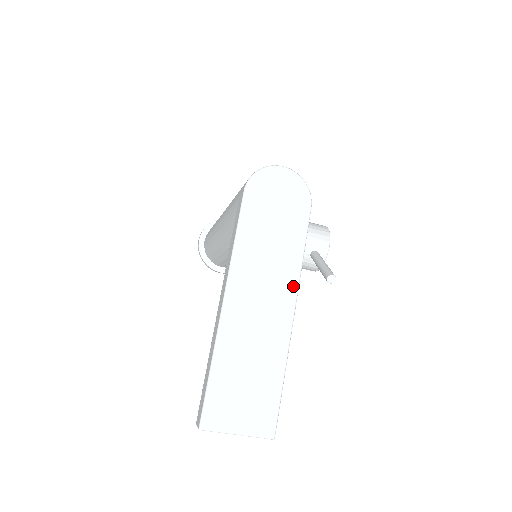
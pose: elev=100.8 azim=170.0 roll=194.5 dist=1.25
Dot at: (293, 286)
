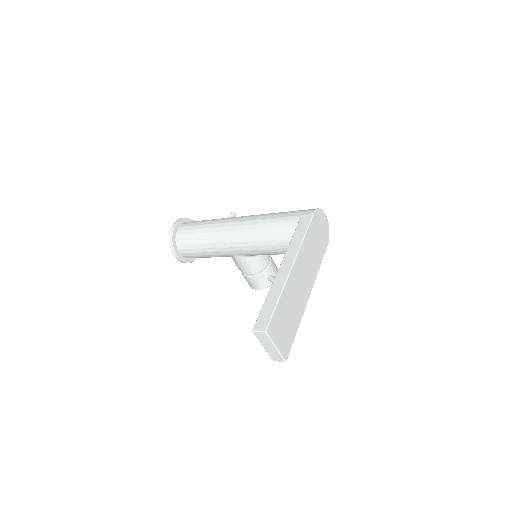
Dot at: (313, 280)
